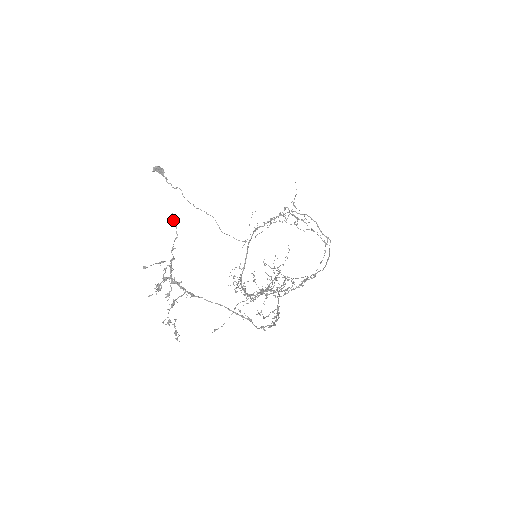
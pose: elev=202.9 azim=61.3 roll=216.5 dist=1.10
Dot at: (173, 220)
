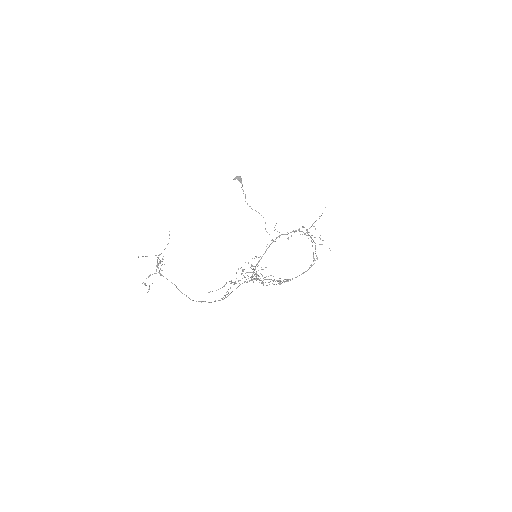
Dot at: (169, 234)
